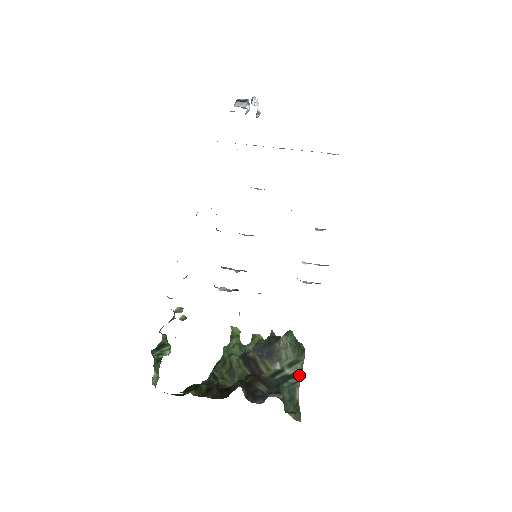
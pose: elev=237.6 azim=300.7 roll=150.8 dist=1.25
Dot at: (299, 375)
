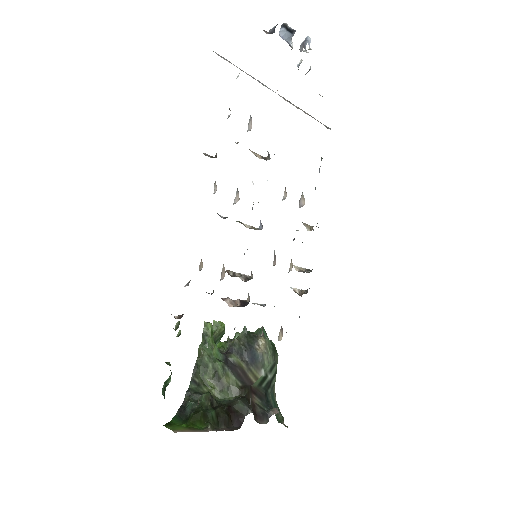
Dot at: (275, 377)
